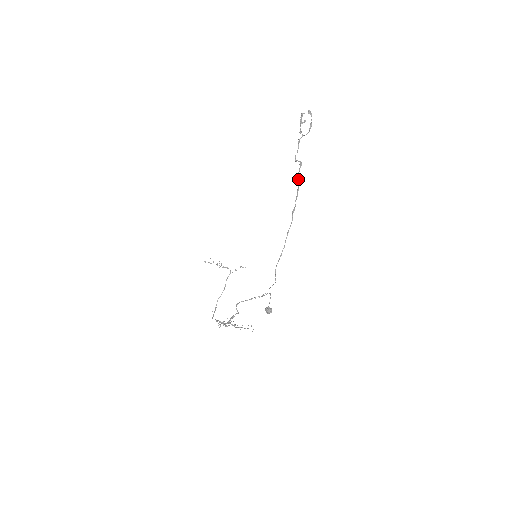
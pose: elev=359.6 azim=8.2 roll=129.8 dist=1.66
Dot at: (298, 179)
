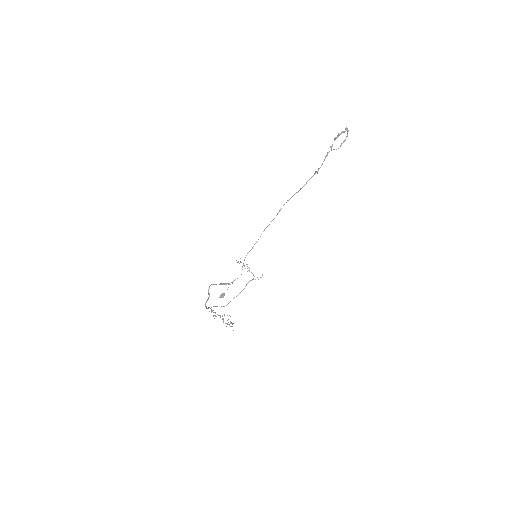
Dot at: (304, 185)
